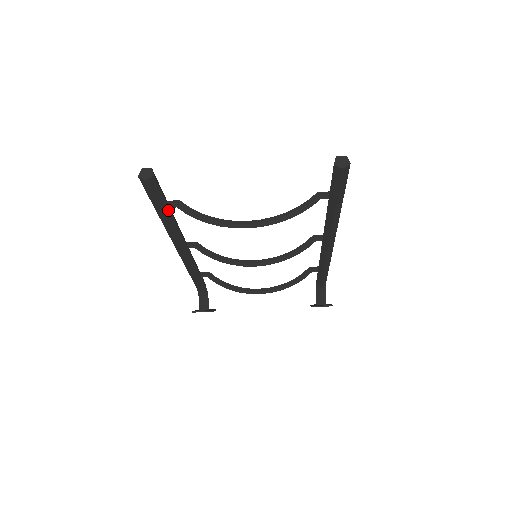
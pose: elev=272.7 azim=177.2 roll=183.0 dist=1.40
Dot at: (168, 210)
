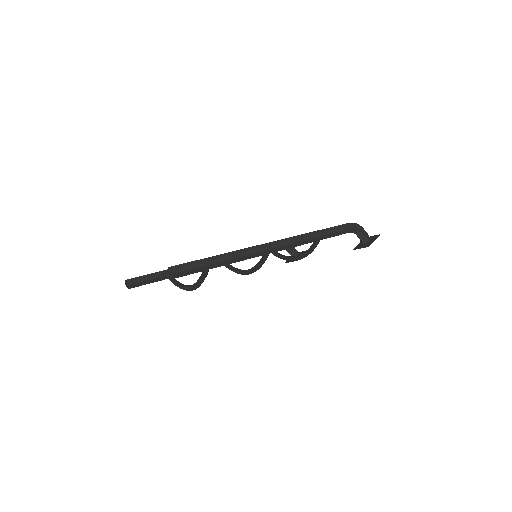
Dot at: occluded
